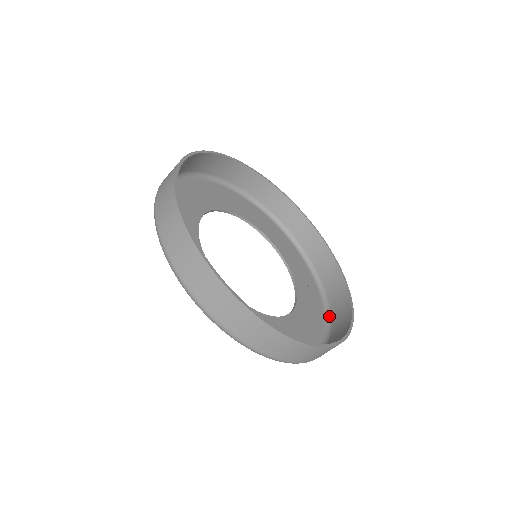
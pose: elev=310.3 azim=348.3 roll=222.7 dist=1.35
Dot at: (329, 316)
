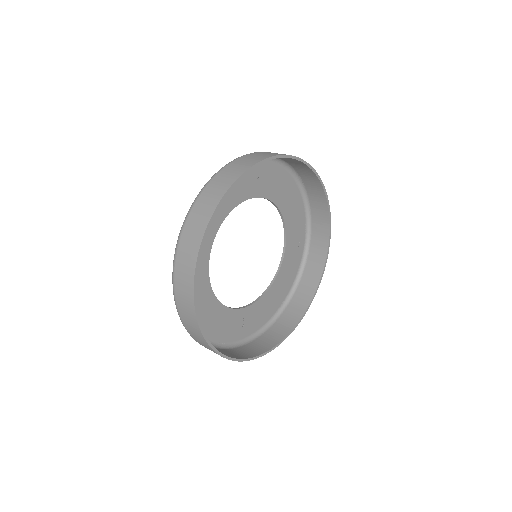
Dot at: (221, 347)
